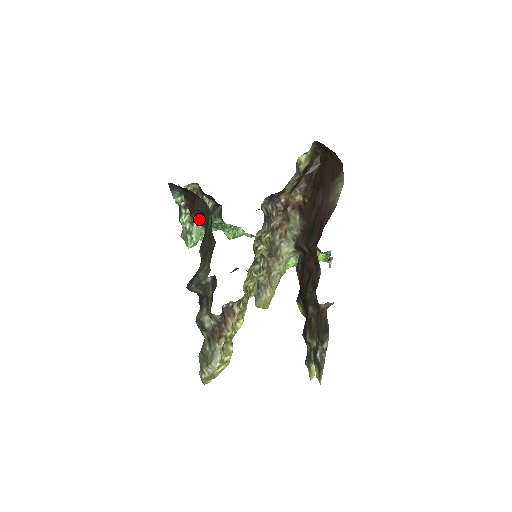
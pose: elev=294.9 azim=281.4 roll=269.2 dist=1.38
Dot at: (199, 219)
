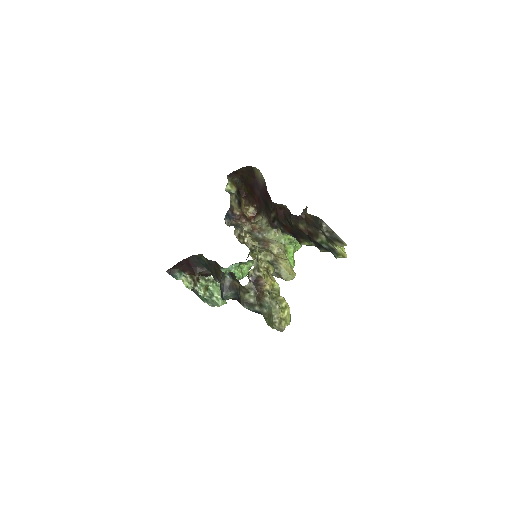
Dot at: (202, 271)
